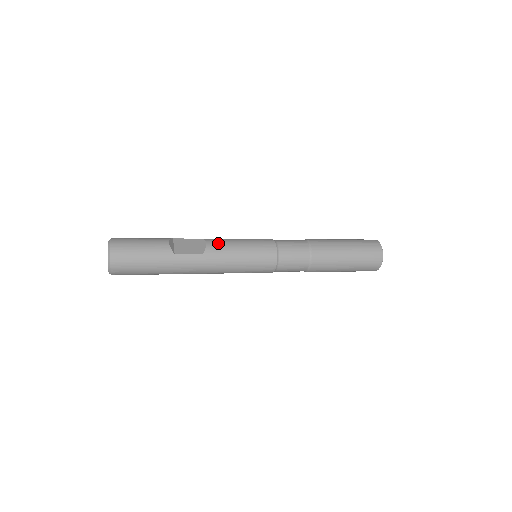
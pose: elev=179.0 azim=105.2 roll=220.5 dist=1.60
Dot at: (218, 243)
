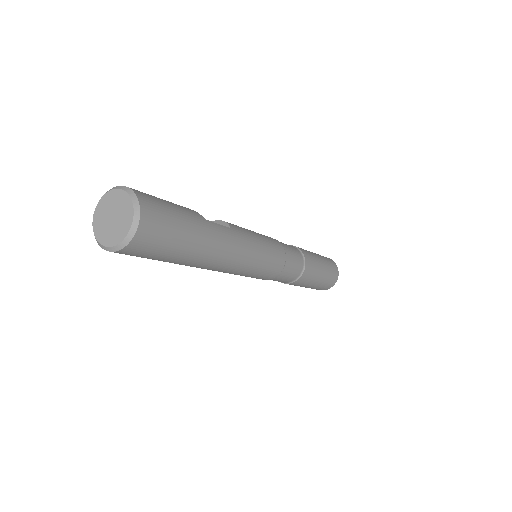
Dot at: occluded
